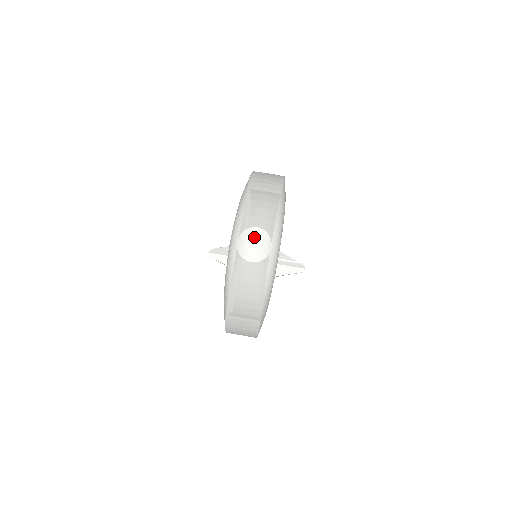
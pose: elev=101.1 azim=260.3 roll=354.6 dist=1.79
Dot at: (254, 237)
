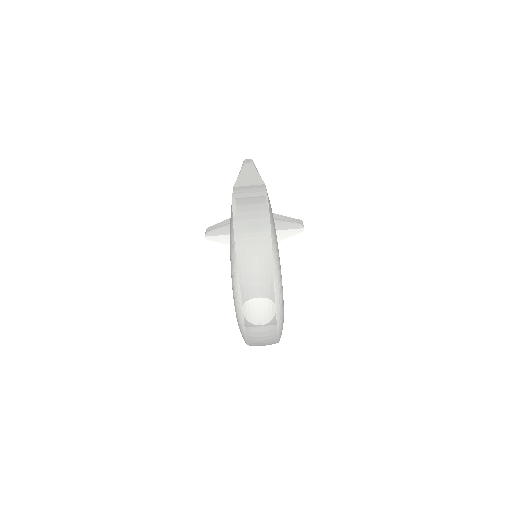
Dot at: (257, 307)
